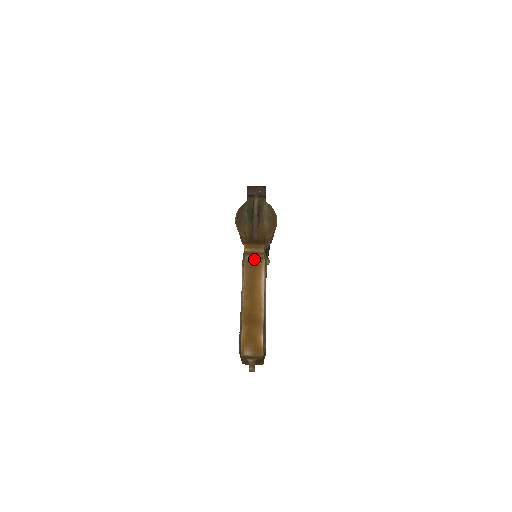
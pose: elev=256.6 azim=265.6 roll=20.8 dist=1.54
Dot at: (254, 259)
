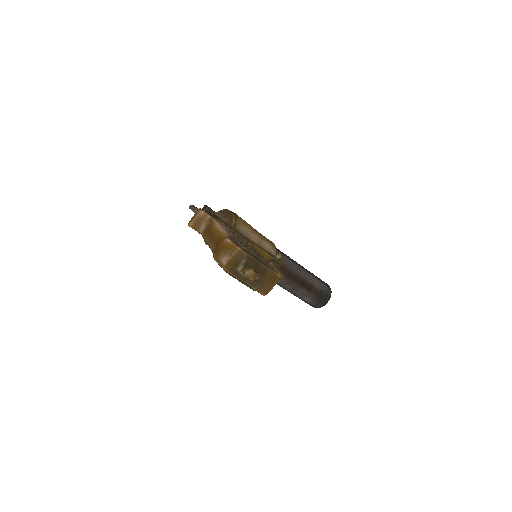
Dot at: (206, 226)
